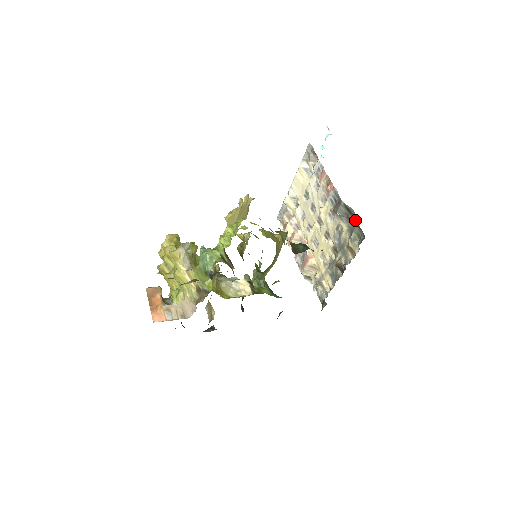
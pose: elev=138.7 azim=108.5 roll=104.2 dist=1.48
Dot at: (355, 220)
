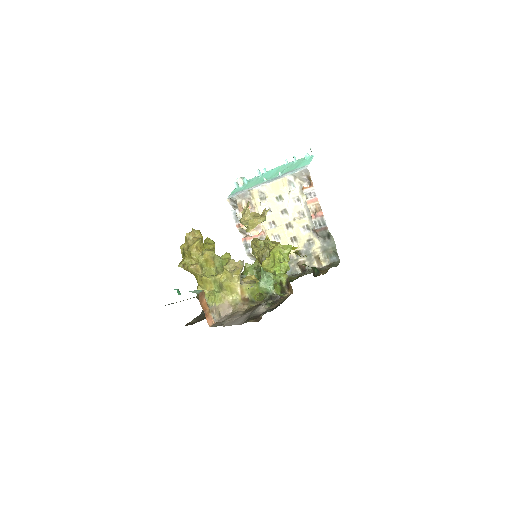
Dot at: (332, 245)
